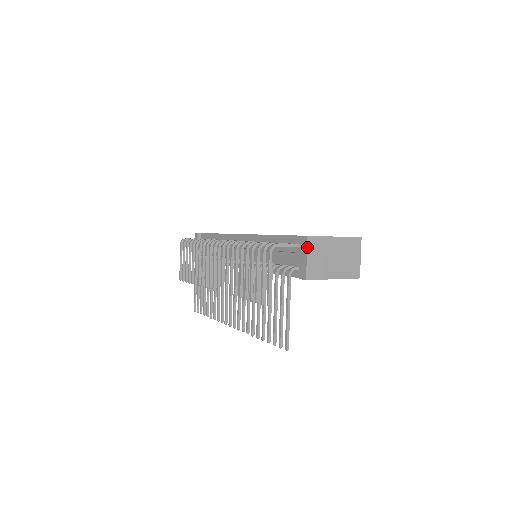
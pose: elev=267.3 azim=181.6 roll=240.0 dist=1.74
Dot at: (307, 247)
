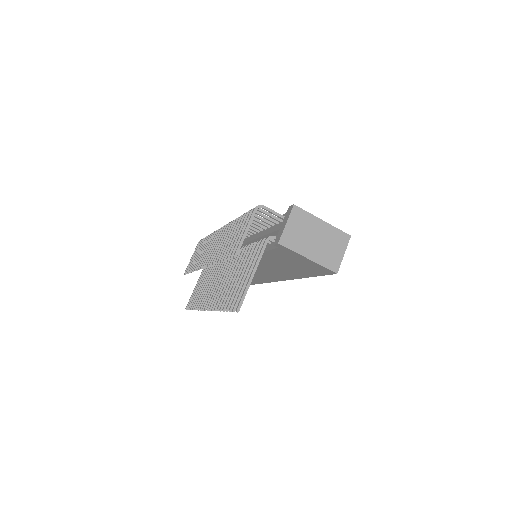
Dot at: (290, 214)
